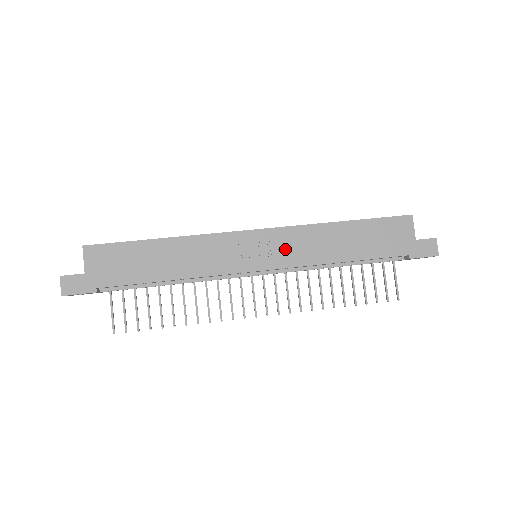
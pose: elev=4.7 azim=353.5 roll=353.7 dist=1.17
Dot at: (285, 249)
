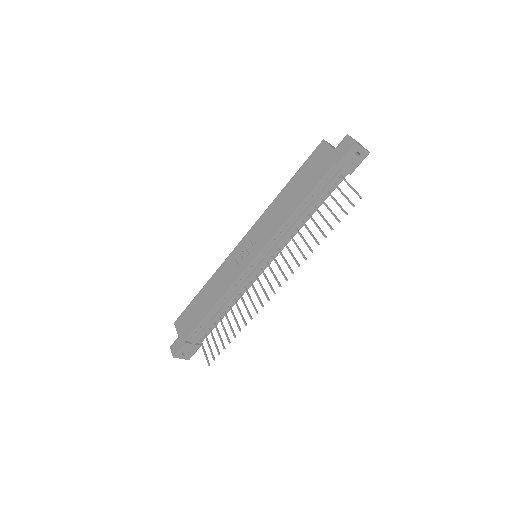
Dot at: (260, 235)
